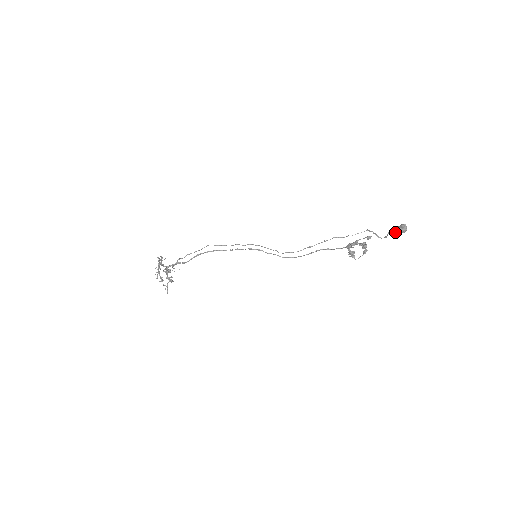
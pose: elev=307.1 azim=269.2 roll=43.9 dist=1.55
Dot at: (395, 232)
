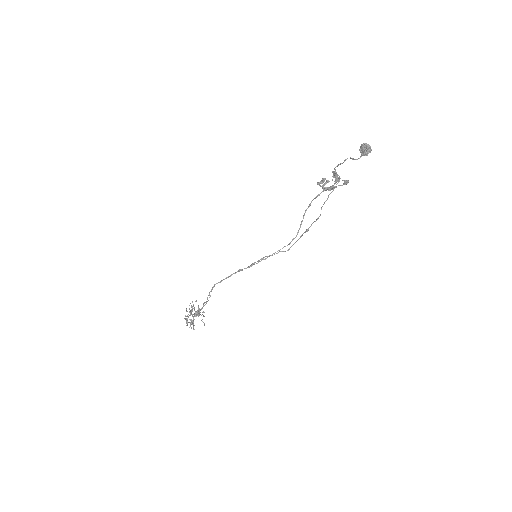
Dot at: (361, 156)
